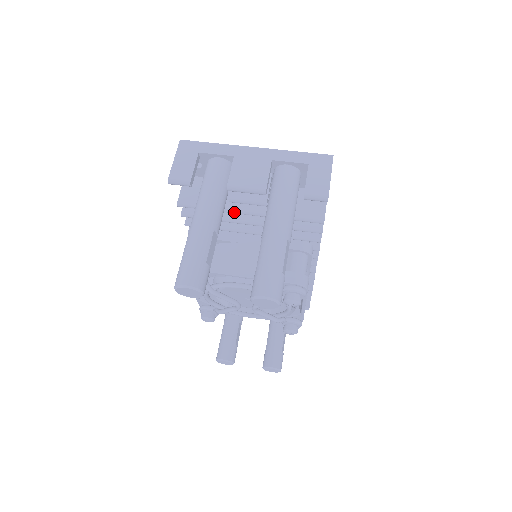
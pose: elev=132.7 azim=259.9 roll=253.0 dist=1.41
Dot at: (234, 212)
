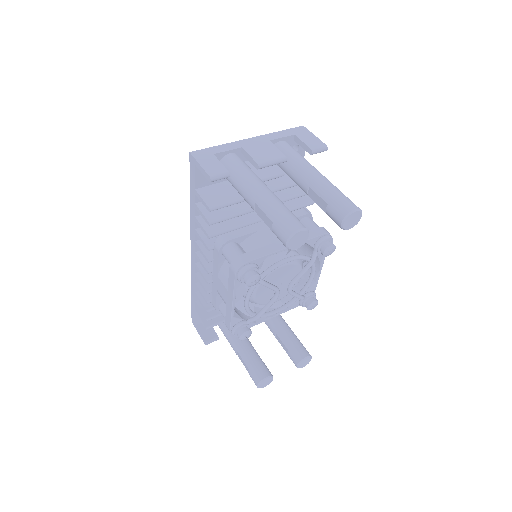
Dot at: occluded
